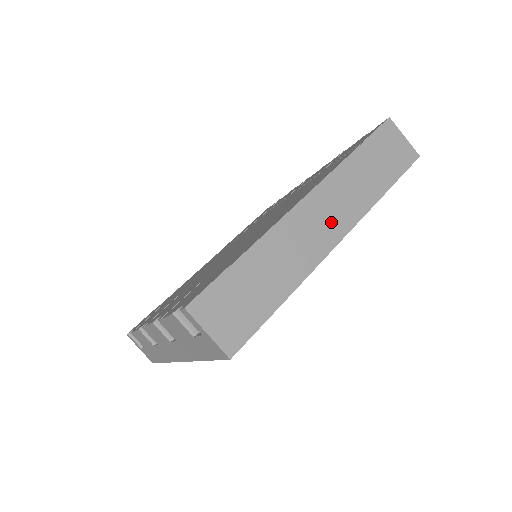
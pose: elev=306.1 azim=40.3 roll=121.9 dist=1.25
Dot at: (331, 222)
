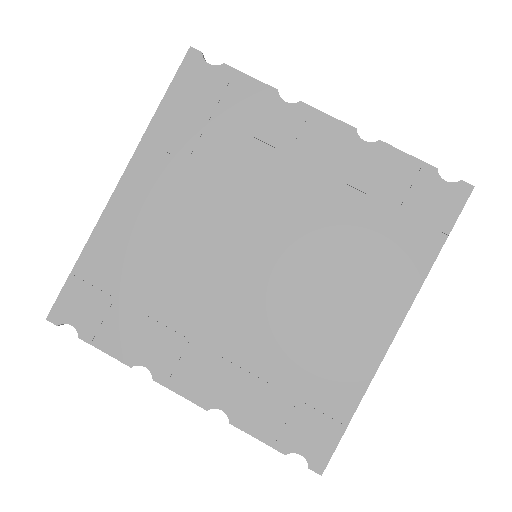
Dot at: occluded
